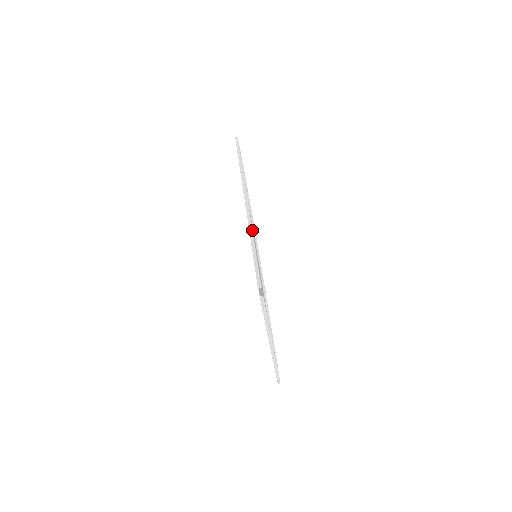
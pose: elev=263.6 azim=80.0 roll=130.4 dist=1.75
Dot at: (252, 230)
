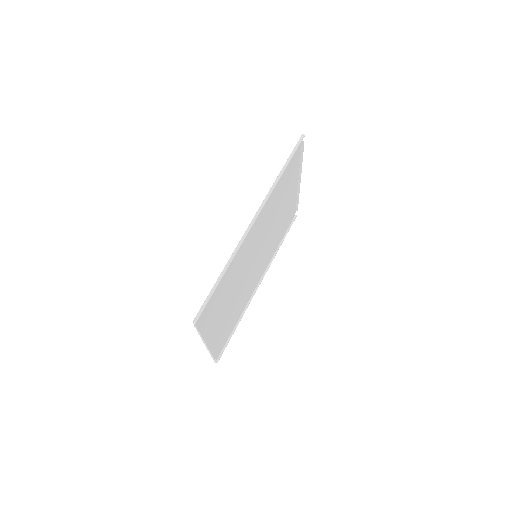
Dot at: (232, 259)
